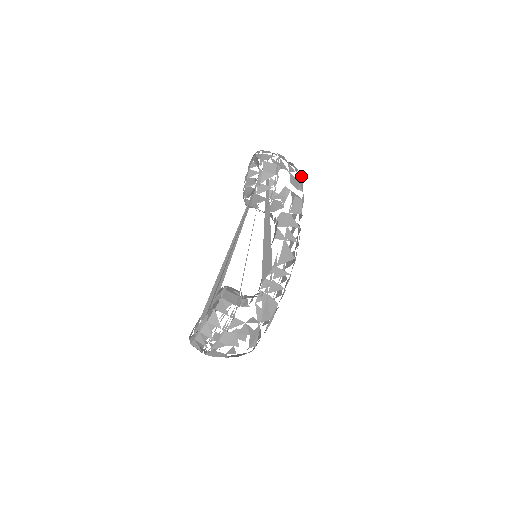
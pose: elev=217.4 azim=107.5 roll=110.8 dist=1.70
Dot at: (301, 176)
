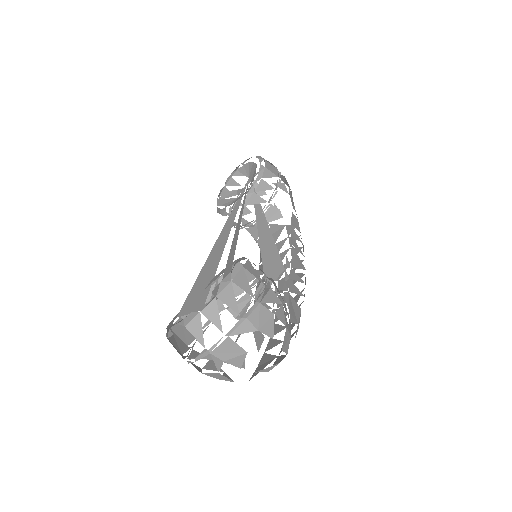
Dot at: occluded
